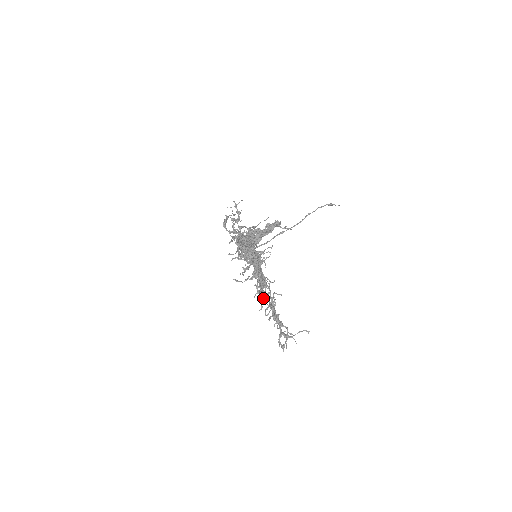
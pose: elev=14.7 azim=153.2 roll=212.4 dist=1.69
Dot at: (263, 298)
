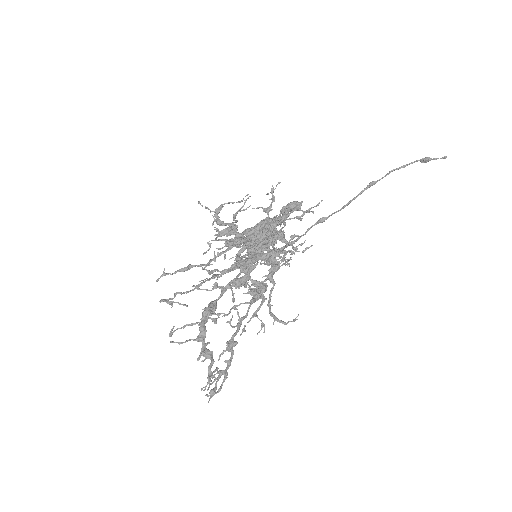
Dot at: (206, 313)
